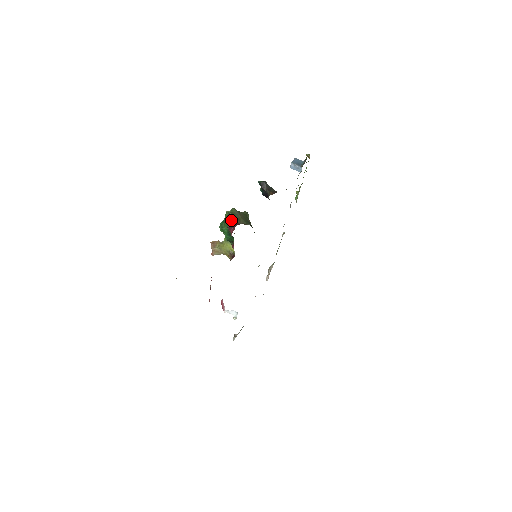
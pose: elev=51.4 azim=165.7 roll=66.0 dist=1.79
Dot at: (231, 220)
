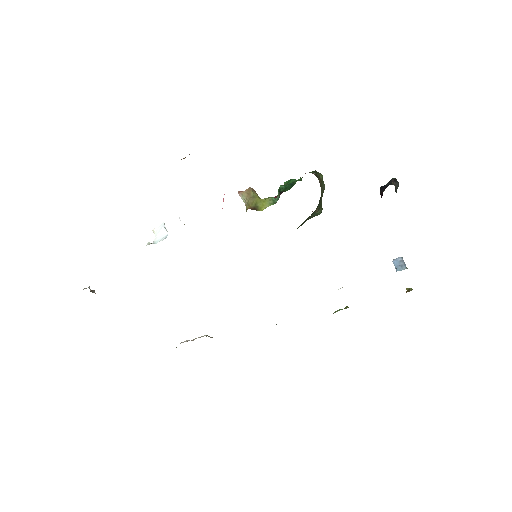
Dot at: (318, 174)
